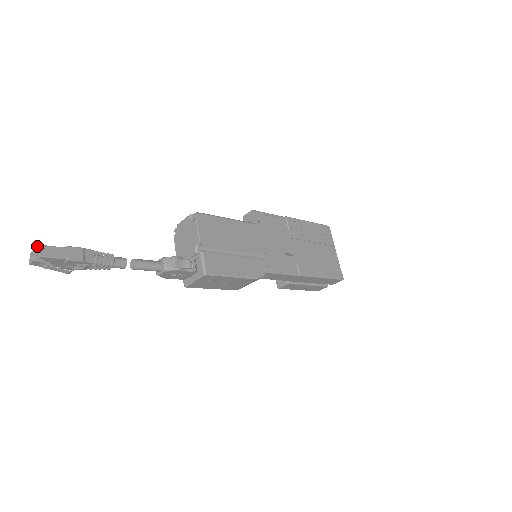
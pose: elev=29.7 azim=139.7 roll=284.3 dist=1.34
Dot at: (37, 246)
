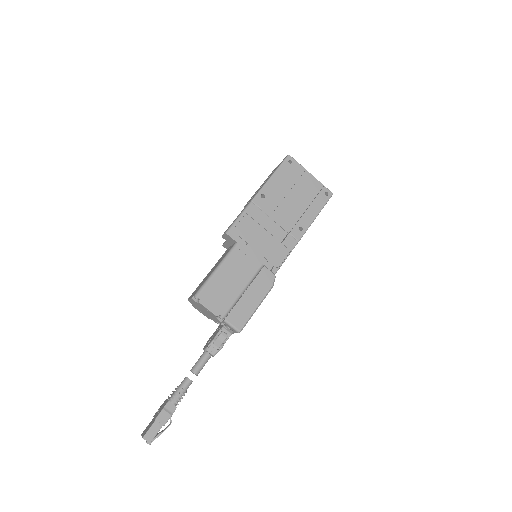
Dot at: occluded
